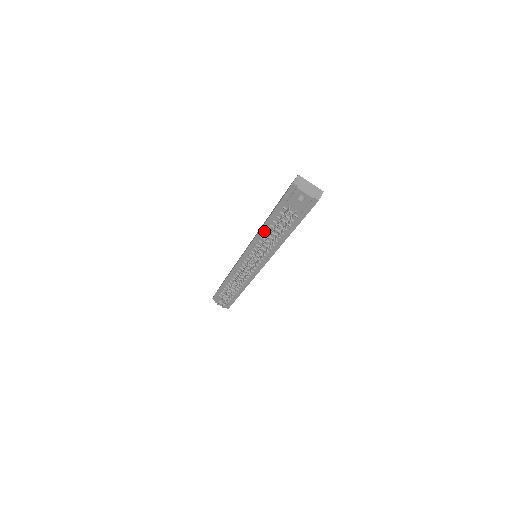
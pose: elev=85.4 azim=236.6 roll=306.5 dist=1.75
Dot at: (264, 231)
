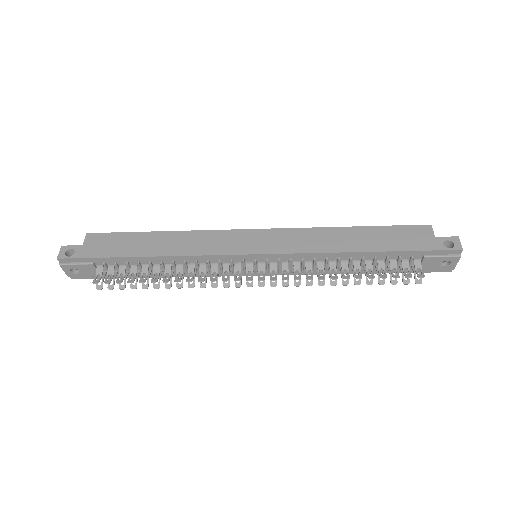
Dot at: (341, 256)
